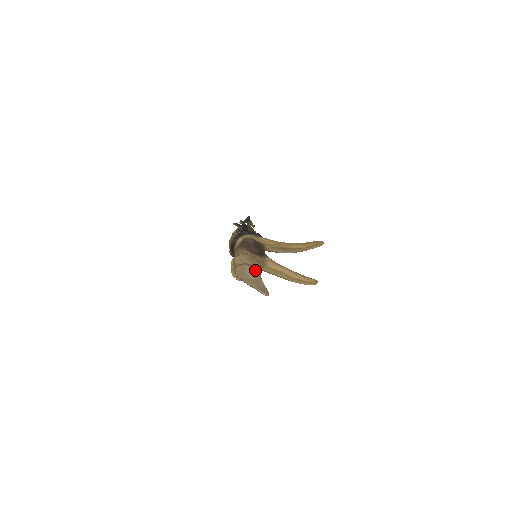
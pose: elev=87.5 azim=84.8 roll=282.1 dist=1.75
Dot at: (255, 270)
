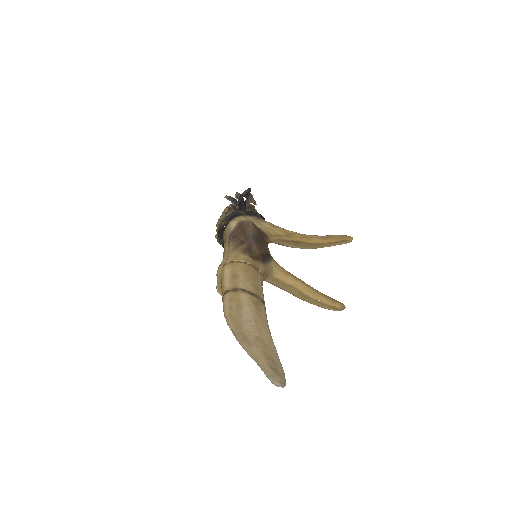
Dot at: (258, 305)
